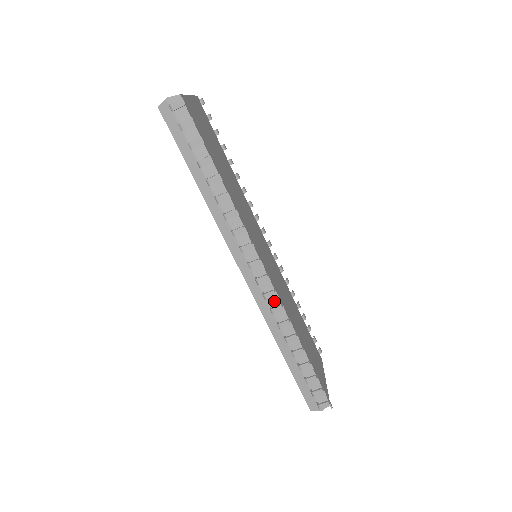
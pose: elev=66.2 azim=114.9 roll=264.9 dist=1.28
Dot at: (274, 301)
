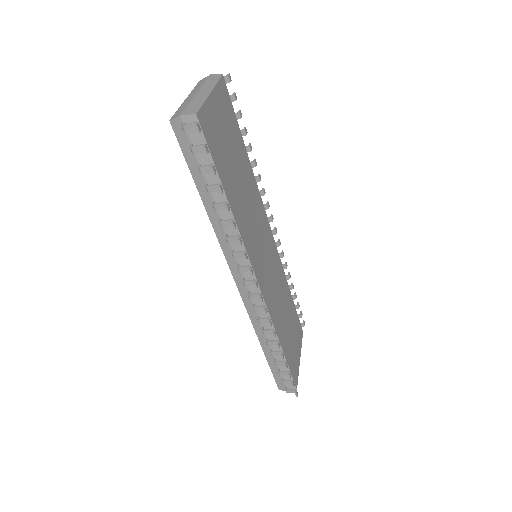
Dot at: (263, 312)
